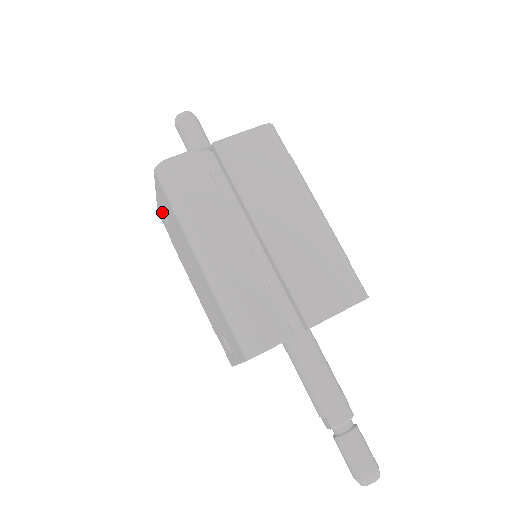
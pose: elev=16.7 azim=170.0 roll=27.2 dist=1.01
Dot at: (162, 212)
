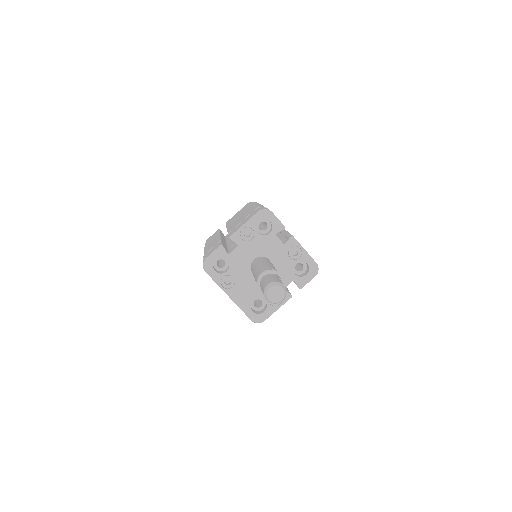
Dot at: occluded
